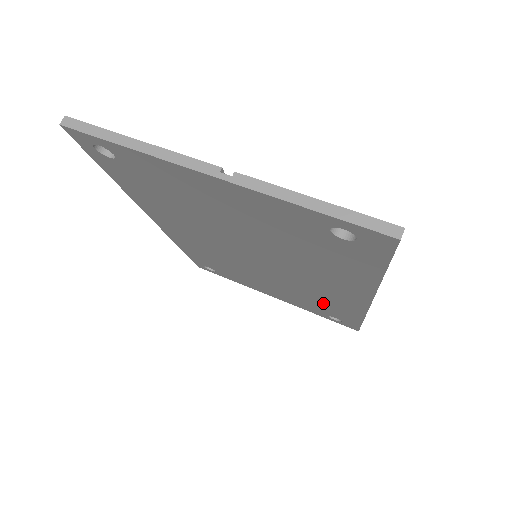
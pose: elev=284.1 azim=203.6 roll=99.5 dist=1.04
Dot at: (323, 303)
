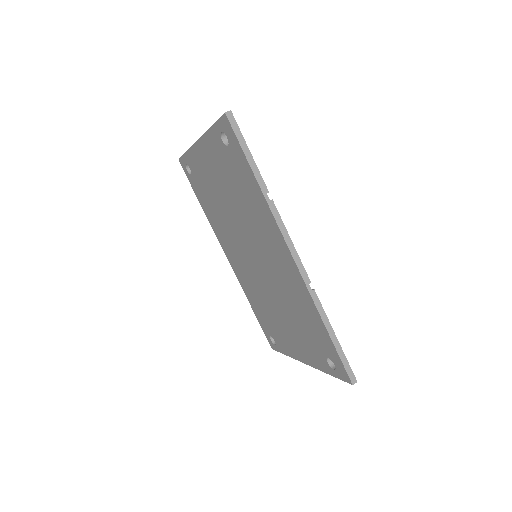
Dot at: (303, 315)
